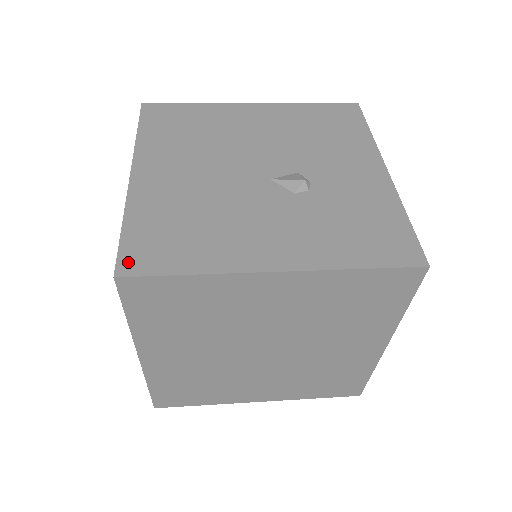
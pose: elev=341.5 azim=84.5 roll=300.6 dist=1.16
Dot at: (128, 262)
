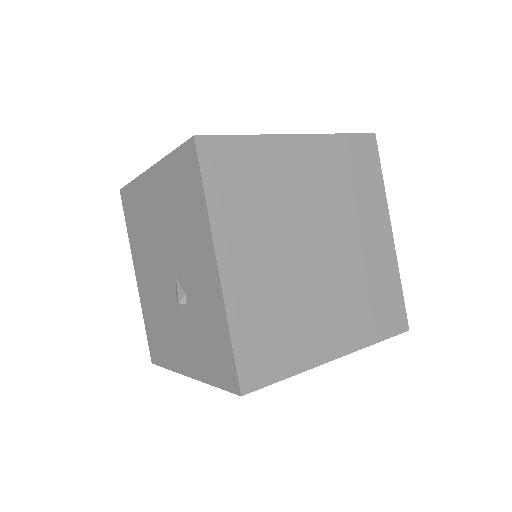
Dot at: occluded
